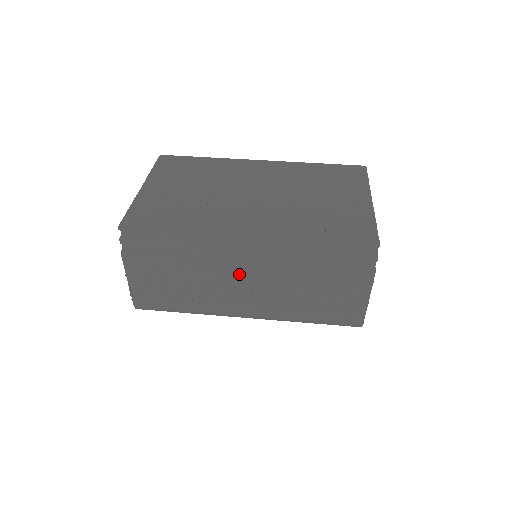
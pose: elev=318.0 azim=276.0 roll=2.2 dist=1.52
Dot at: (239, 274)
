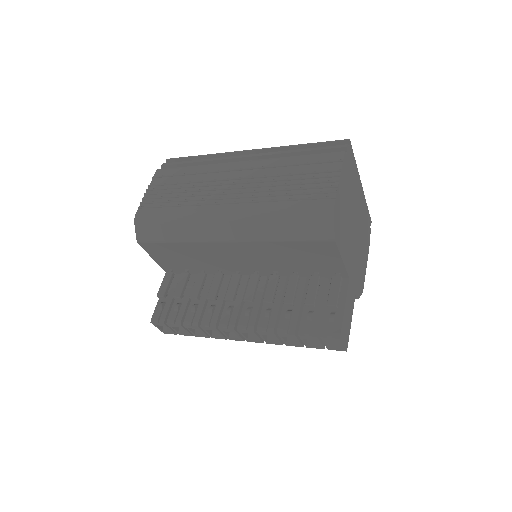
Dot at: (233, 172)
